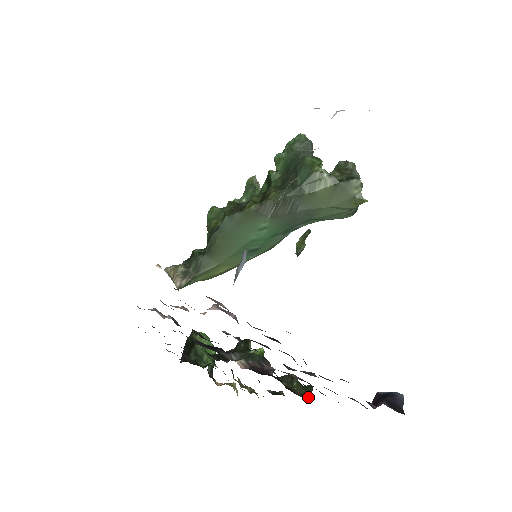
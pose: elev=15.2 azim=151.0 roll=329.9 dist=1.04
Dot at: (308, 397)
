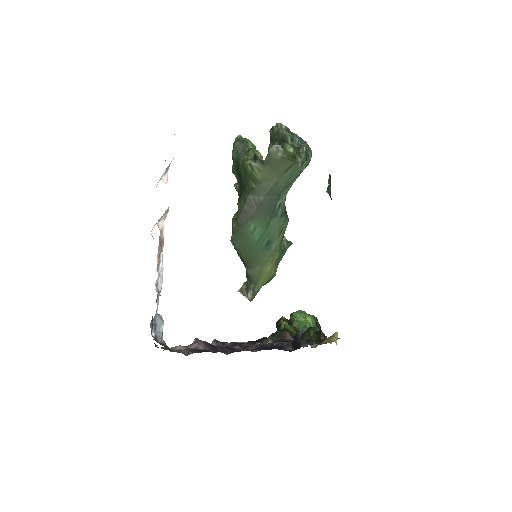
Dot at: (319, 340)
